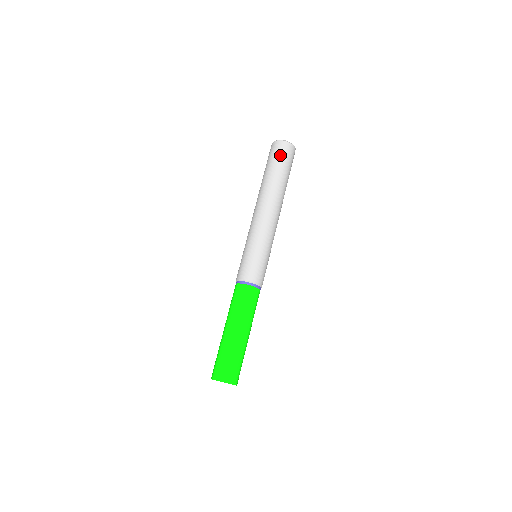
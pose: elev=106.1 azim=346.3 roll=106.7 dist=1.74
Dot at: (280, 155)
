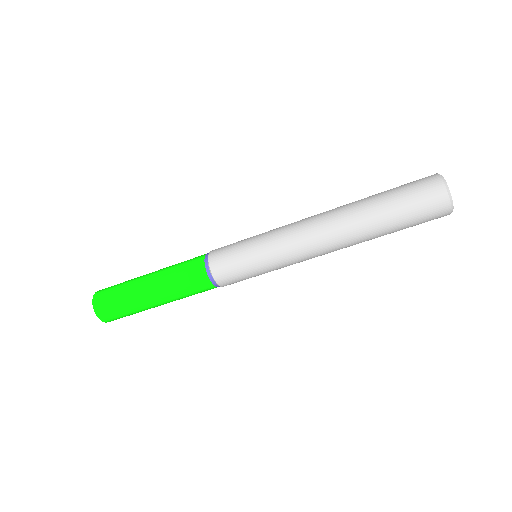
Dot at: occluded
